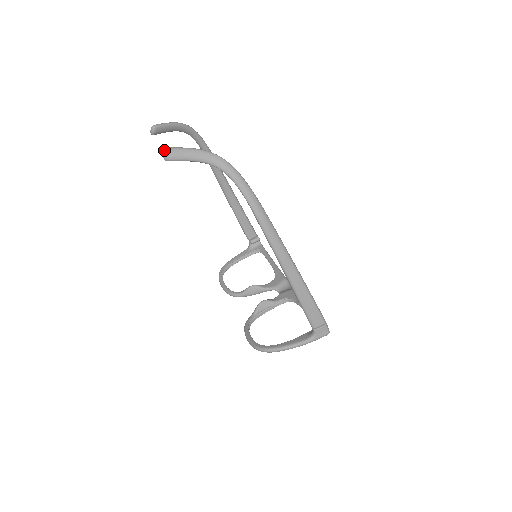
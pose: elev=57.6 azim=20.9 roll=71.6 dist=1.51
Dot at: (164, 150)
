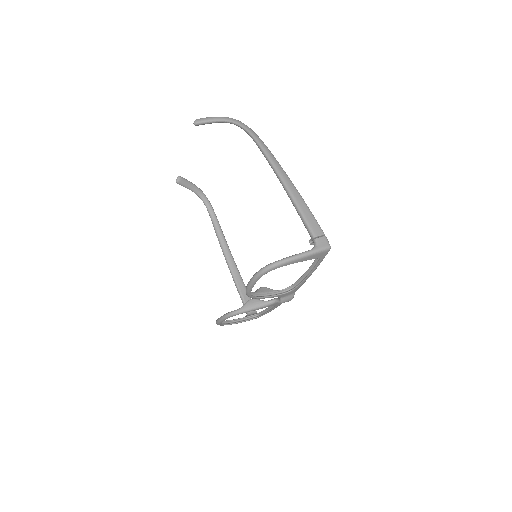
Dot at: (195, 120)
